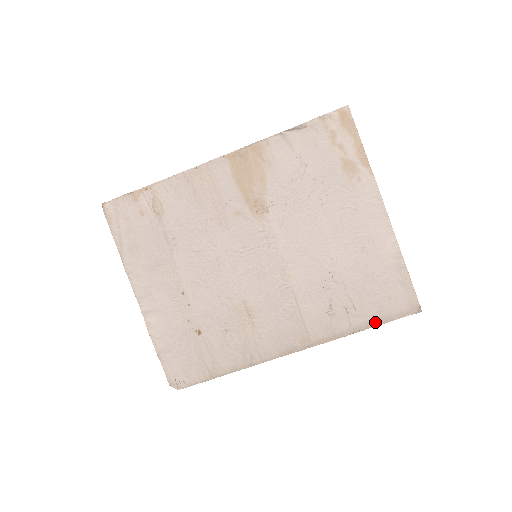
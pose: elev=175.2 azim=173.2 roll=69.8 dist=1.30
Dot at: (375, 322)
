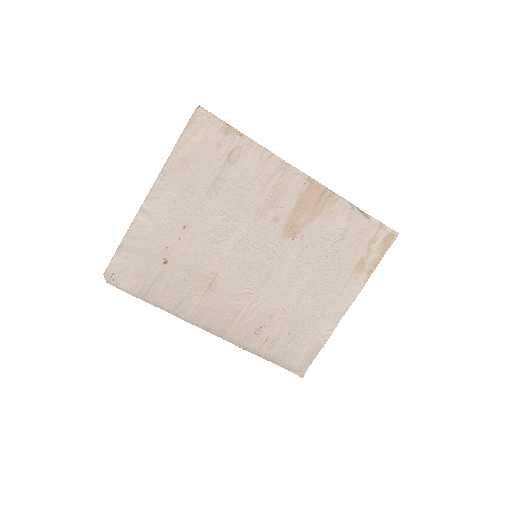
Dot at: (274, 360)
